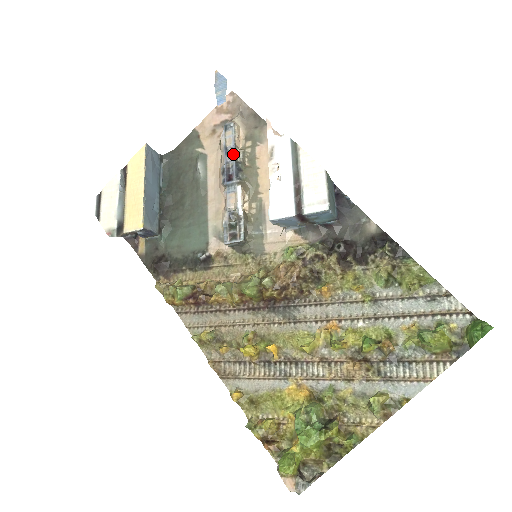
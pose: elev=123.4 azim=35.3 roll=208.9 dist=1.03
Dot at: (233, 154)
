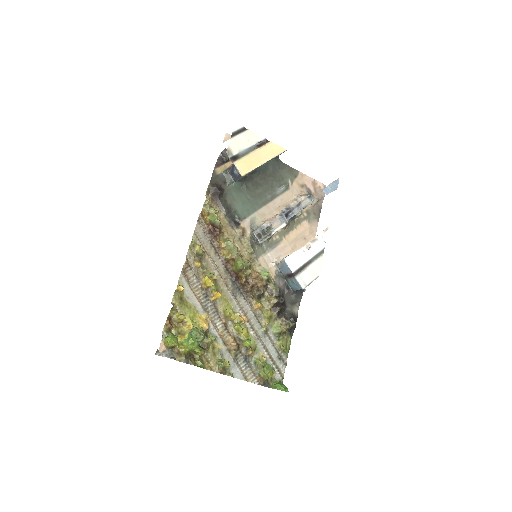
Dot at: (299, 210)
